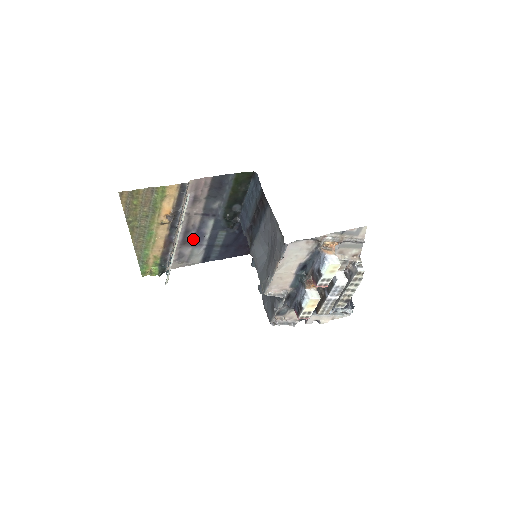
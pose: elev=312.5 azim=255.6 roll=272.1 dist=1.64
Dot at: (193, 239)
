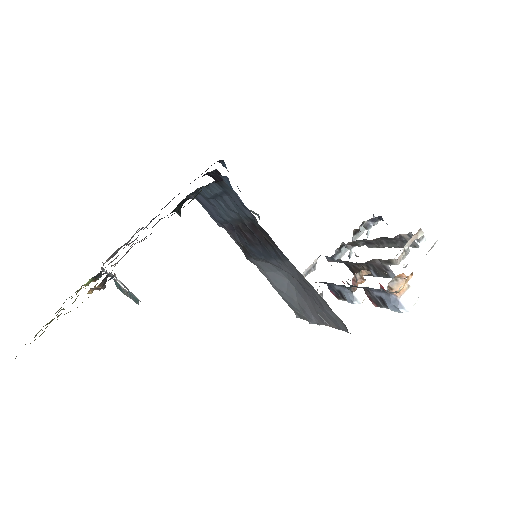
Dot at: occluded
